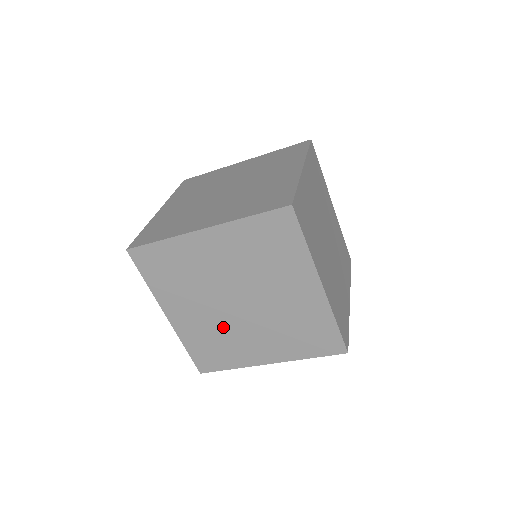
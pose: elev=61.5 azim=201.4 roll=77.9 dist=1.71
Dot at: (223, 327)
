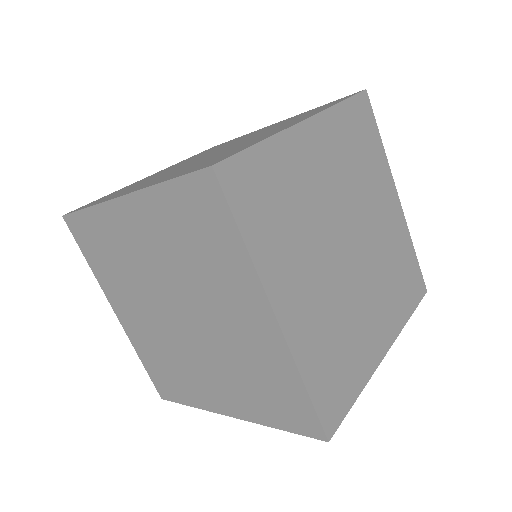
Dot at: (170, 346)
